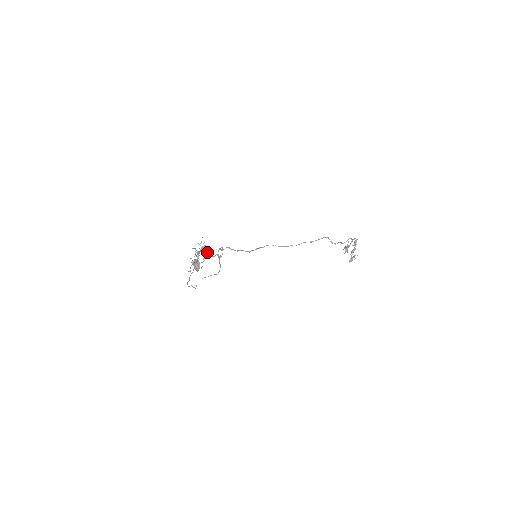
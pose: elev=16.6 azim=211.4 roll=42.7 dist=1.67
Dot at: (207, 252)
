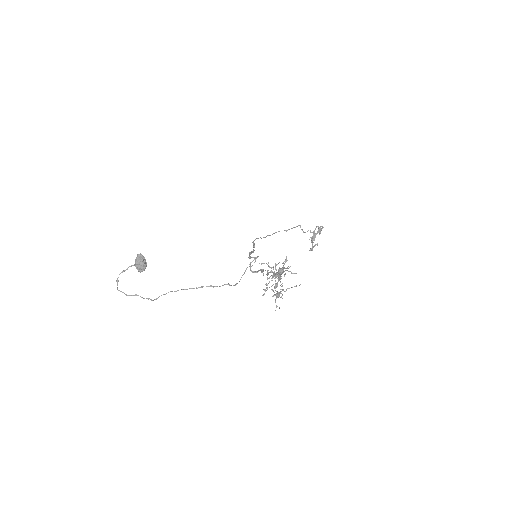
Dot at: occluded
